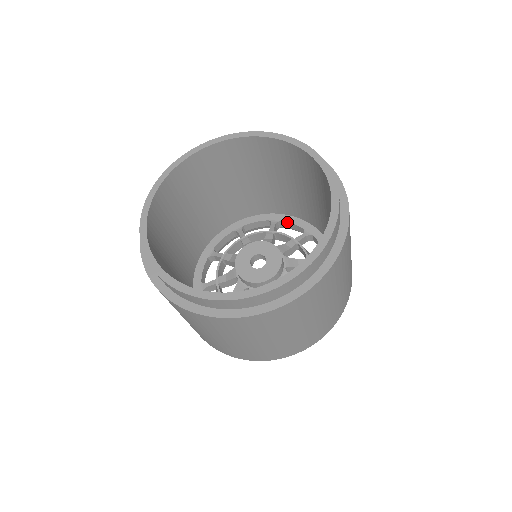
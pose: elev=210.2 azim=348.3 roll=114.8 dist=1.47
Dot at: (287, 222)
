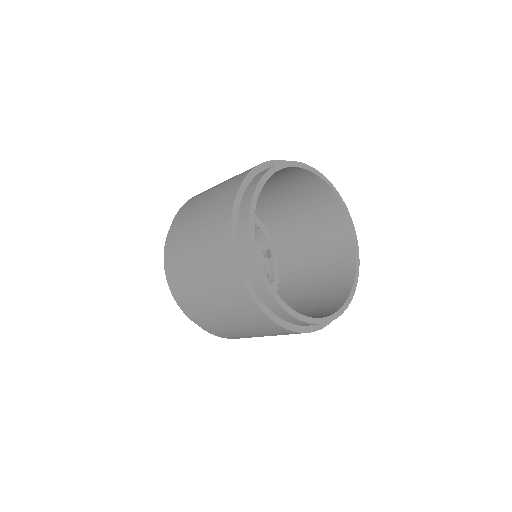
Dot at: occluded
